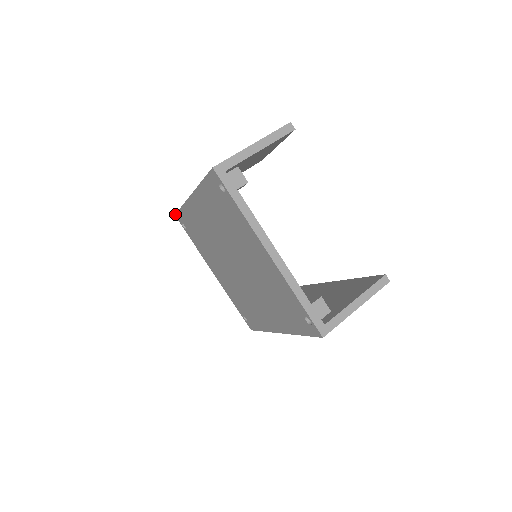
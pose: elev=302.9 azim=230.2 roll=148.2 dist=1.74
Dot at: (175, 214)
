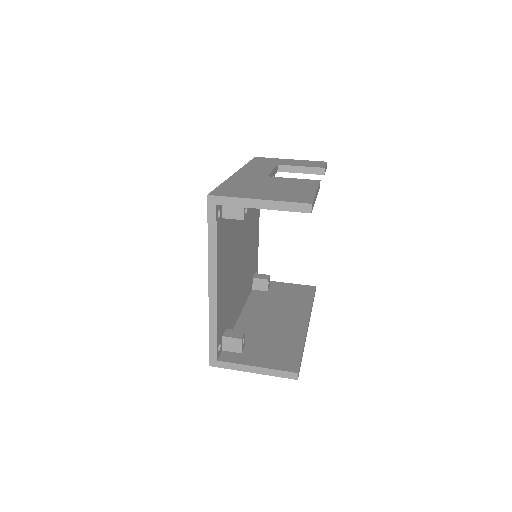
Dot at: (254, 157)
